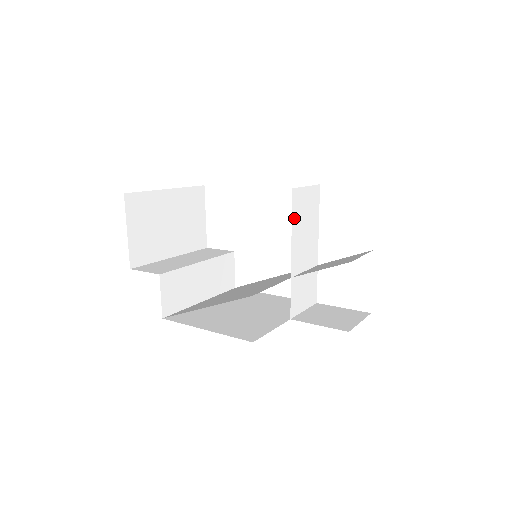
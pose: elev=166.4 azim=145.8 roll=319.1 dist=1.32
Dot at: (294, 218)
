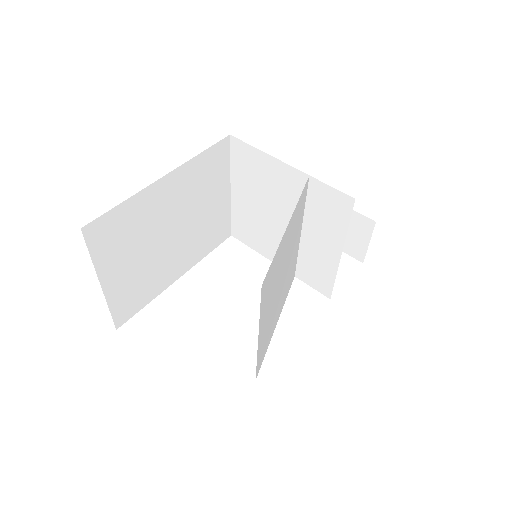
Dot at: (252, 210)
